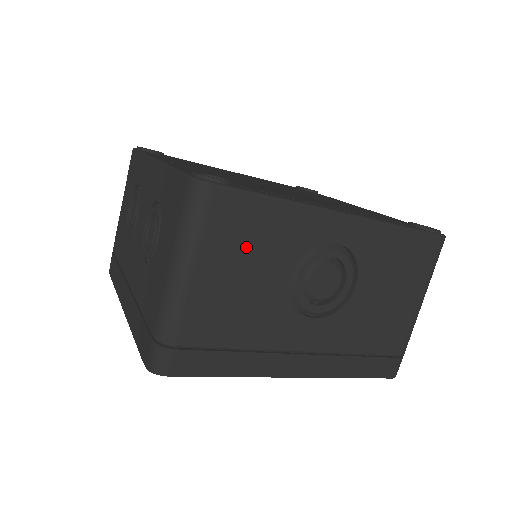
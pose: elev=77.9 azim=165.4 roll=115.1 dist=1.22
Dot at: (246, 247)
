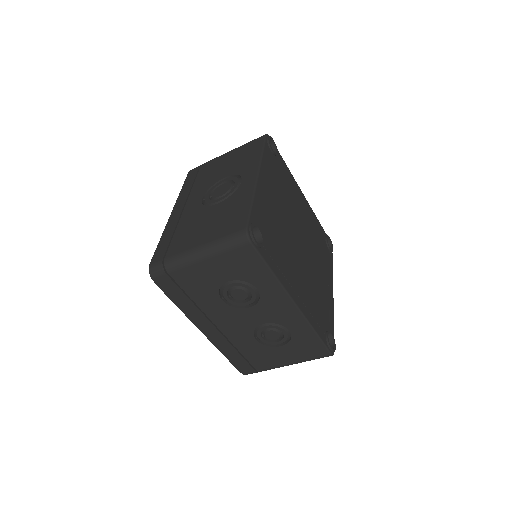
Dot at: occluded
